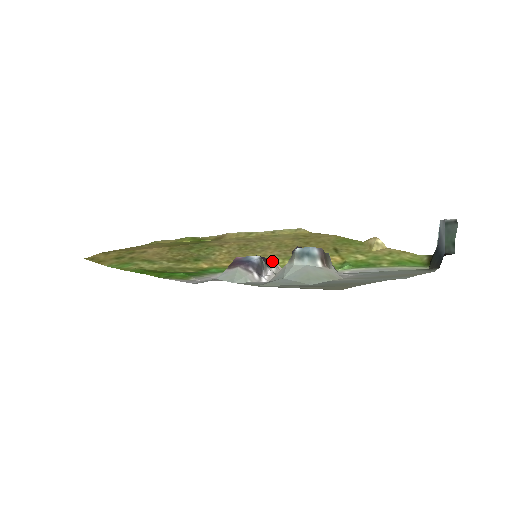
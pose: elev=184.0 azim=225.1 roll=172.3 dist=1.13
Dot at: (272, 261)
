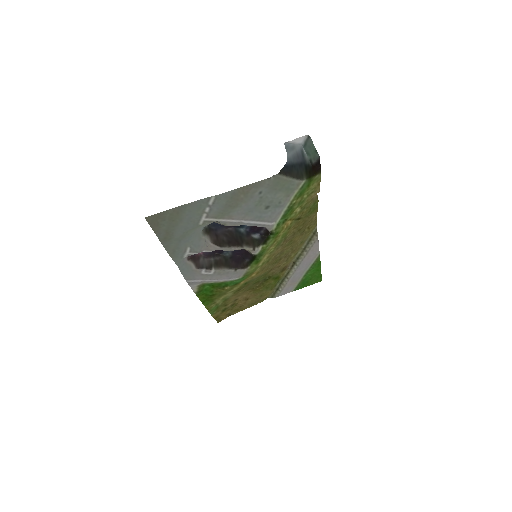
Dot at: occluded
